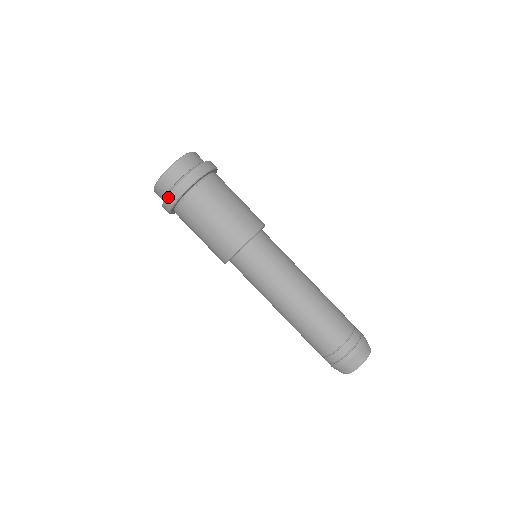
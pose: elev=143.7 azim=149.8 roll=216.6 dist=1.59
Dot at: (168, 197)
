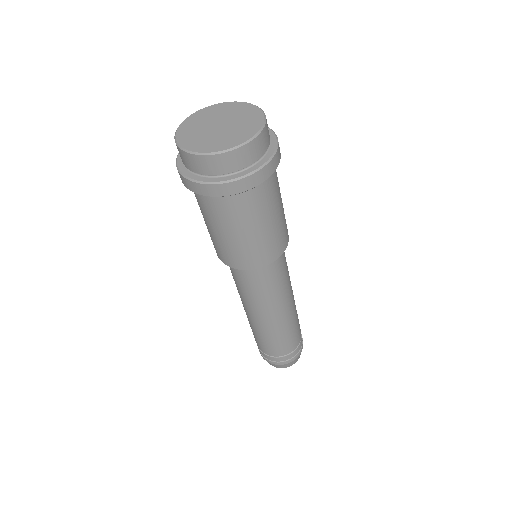
Dot at: (193, 183)
